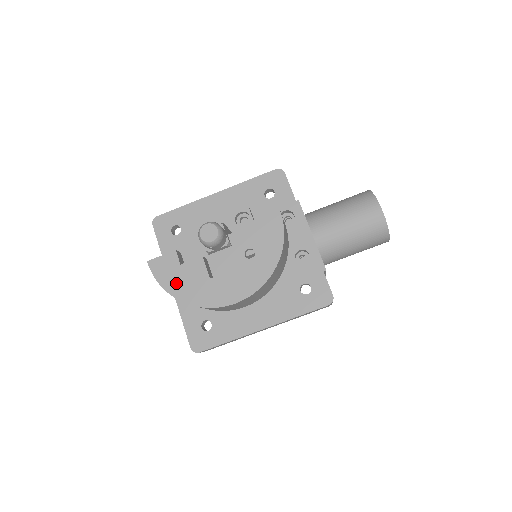
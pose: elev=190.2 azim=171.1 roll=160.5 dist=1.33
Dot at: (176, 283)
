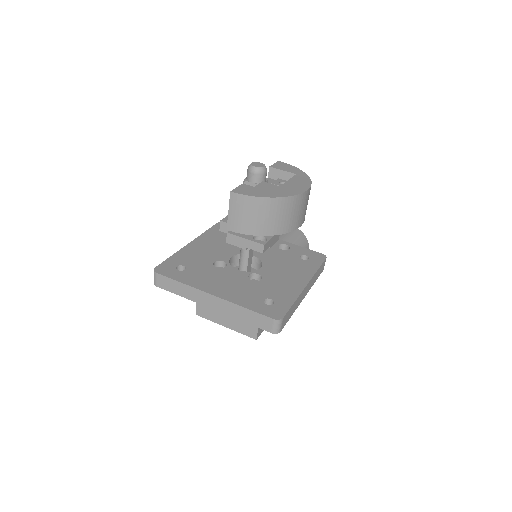
Dot at: (263, 193)
